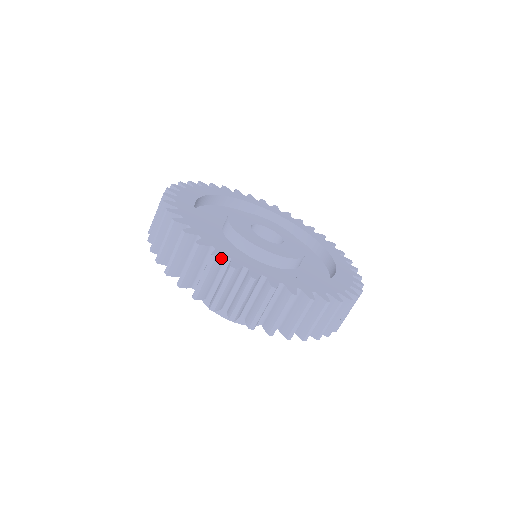
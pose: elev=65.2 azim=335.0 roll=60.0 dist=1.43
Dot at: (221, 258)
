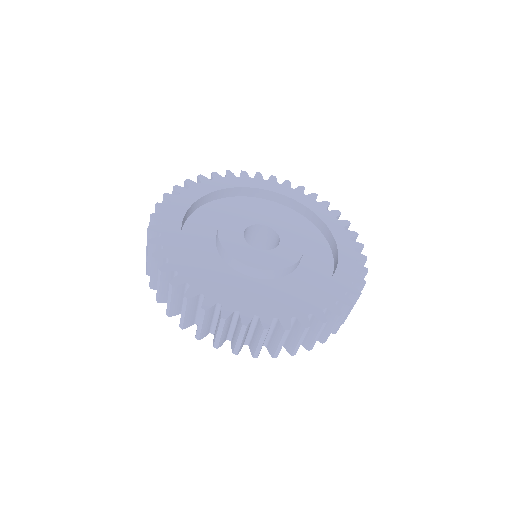
Dot at: (290, 324)
